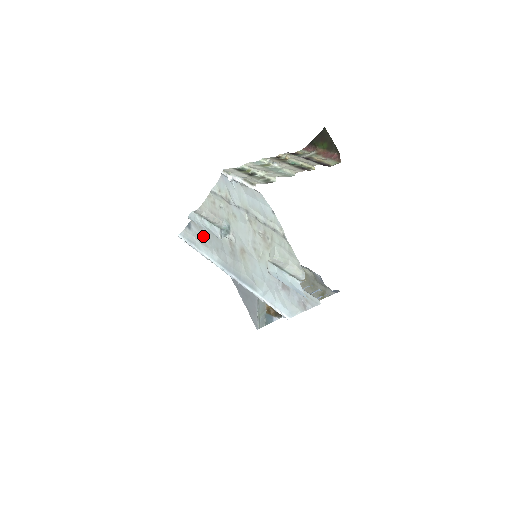
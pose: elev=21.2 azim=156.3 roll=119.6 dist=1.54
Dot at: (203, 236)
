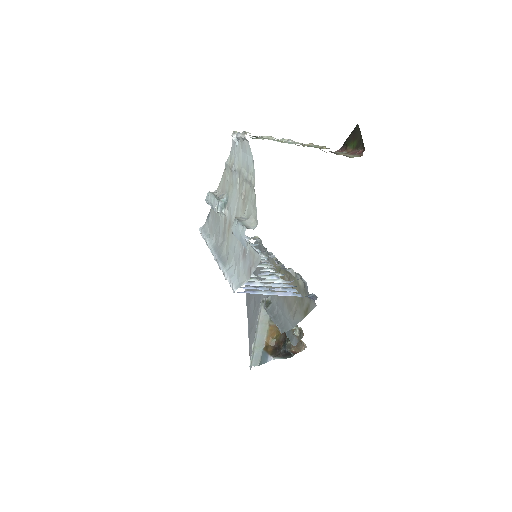
Dot at: (213, 222)
